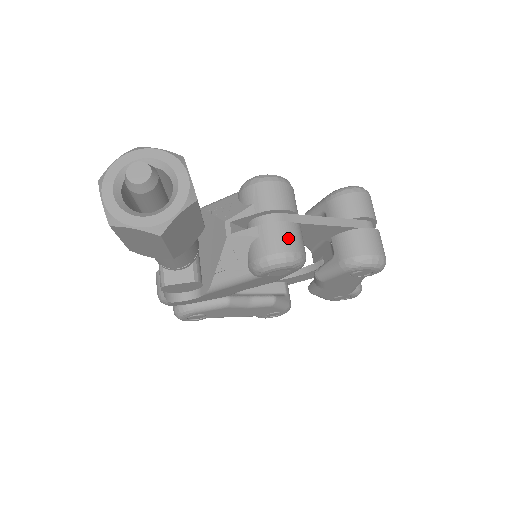
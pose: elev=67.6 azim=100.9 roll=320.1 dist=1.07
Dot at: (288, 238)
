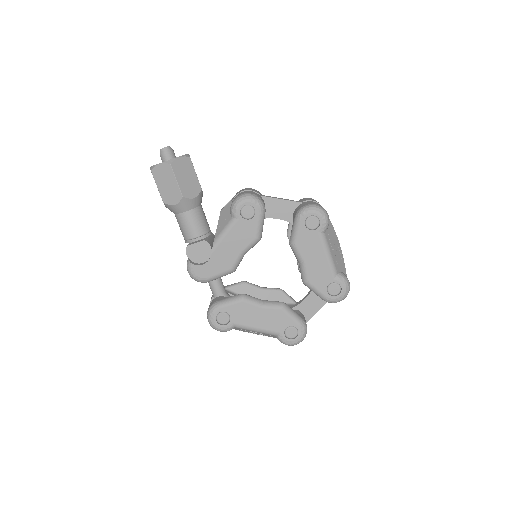
Dot at: (249, 192)
